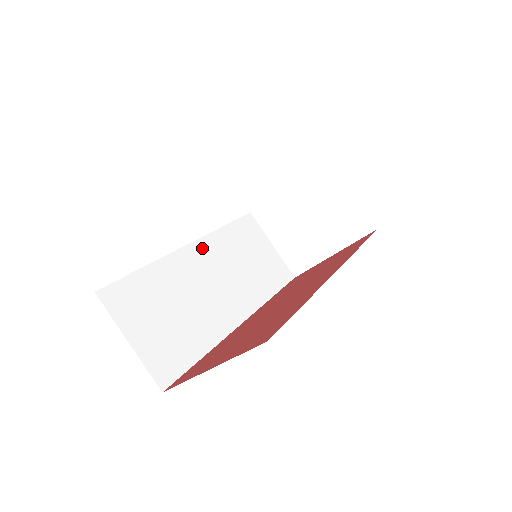
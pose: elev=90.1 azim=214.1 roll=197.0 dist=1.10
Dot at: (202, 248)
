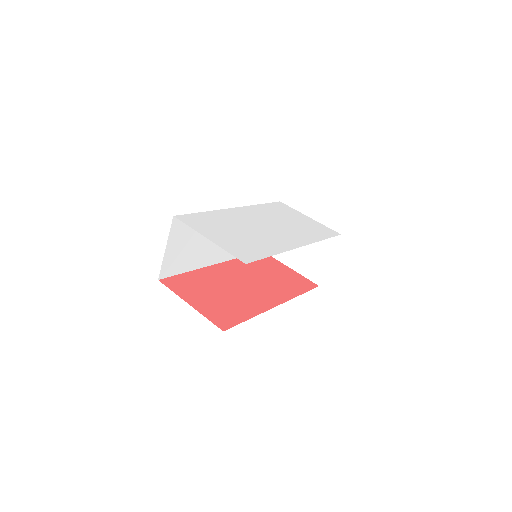
Dot at: occluded
